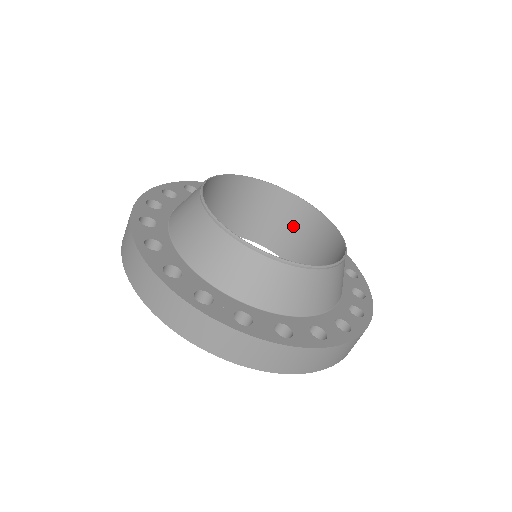
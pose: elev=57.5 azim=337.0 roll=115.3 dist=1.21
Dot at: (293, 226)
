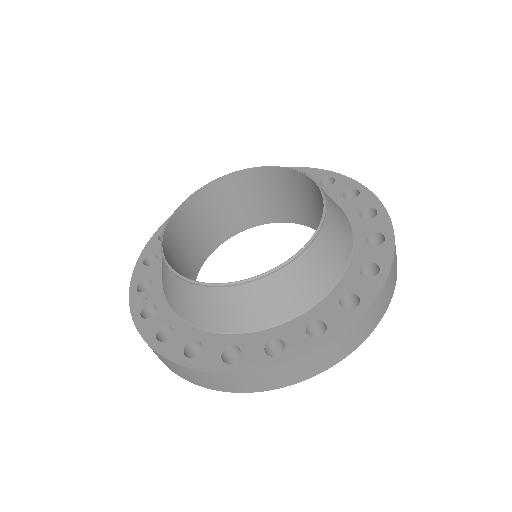
Dot at: occluded
